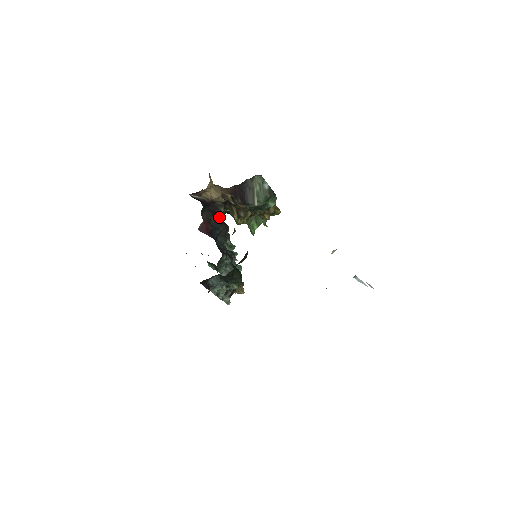
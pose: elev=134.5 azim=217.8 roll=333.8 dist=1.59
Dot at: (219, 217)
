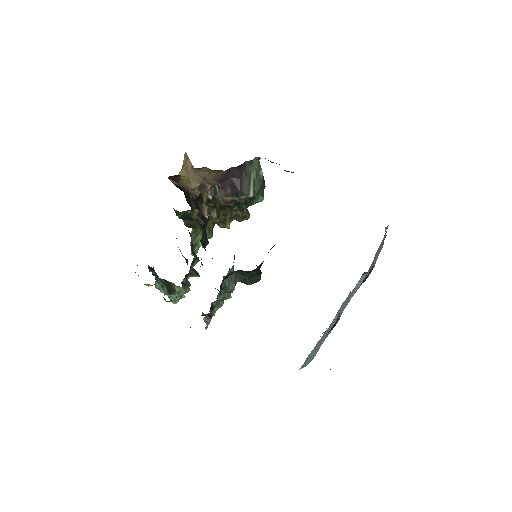
Dot at: occluded
